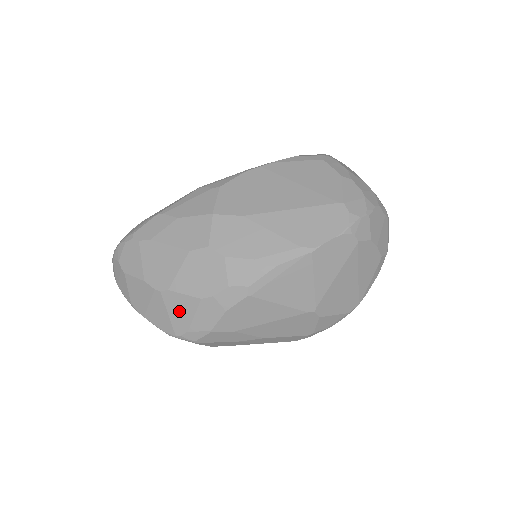
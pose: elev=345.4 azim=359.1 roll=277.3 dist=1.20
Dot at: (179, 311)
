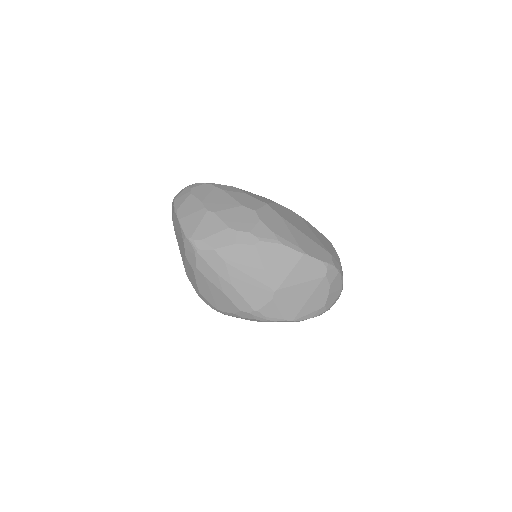
Dot at: (208, 226)
